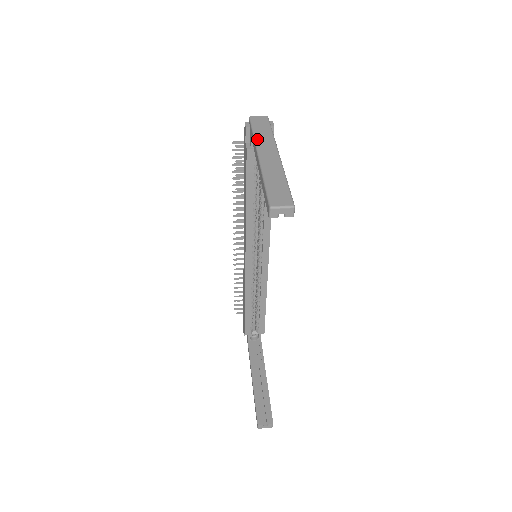
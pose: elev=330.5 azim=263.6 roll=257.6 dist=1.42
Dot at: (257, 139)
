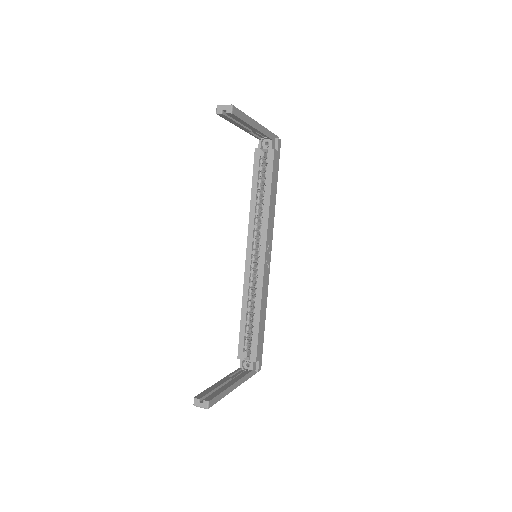
Dot at: occluded
